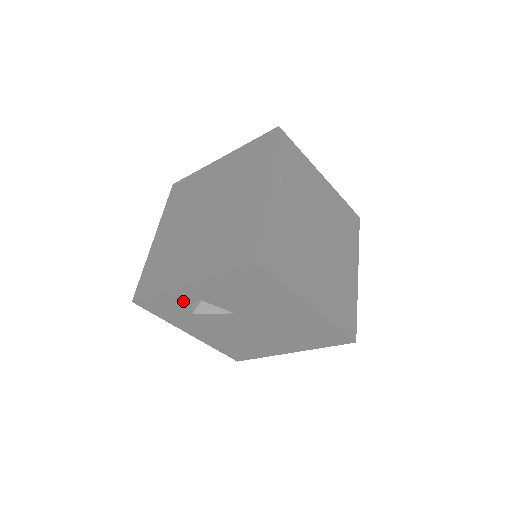
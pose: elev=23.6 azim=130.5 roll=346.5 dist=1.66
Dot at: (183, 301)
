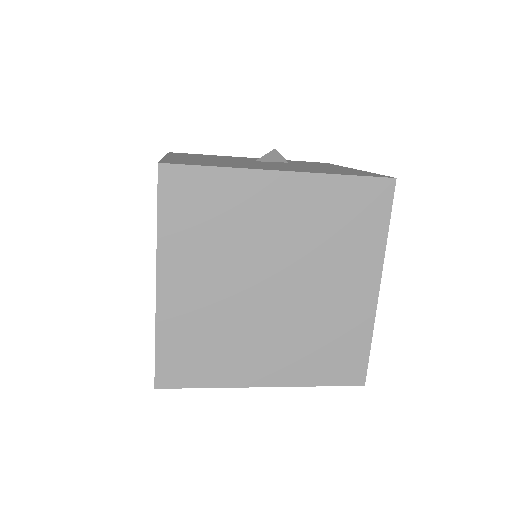
Dot at: occluded
